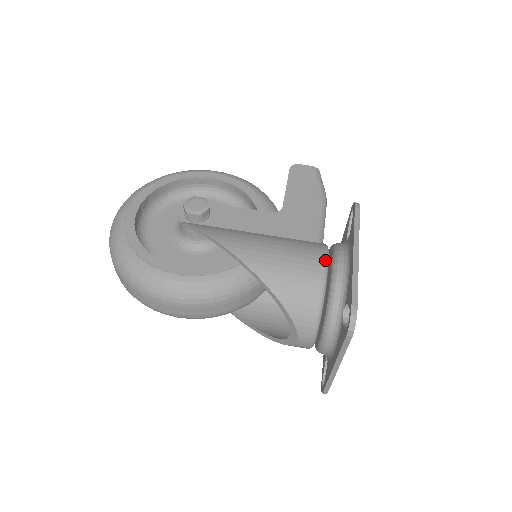
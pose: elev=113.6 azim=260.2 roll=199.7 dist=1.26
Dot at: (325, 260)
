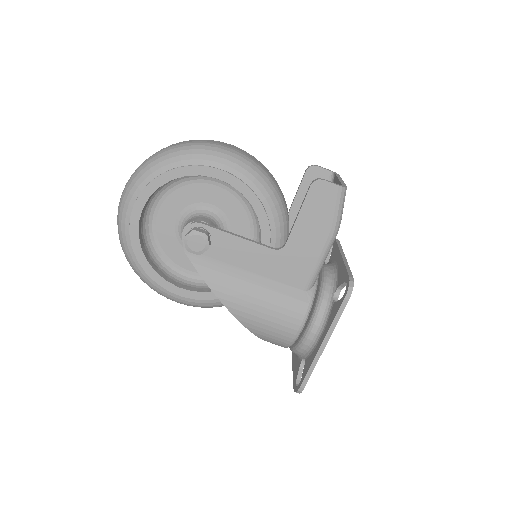
Dot at: (302, 324)
